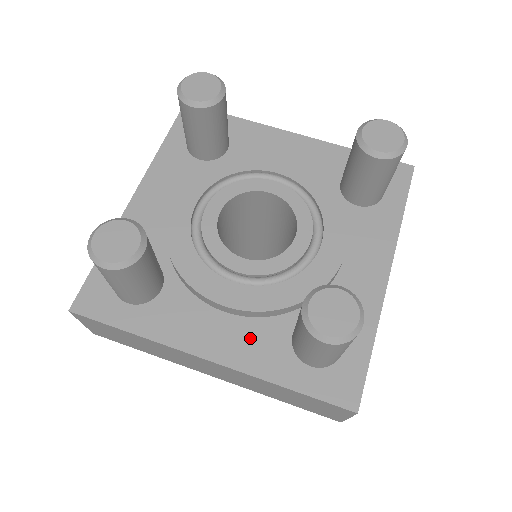
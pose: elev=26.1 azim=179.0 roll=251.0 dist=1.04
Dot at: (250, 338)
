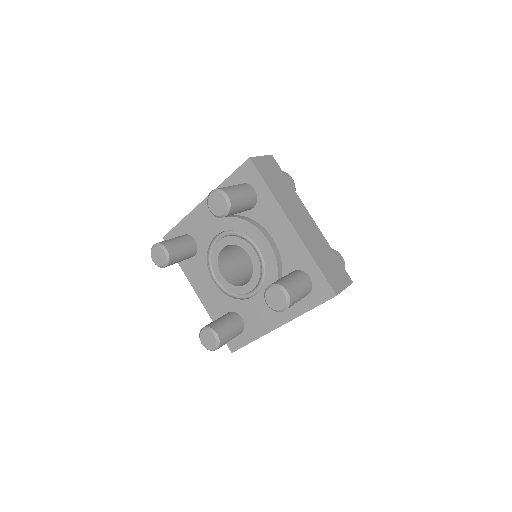
Dot at: (213, 301)
